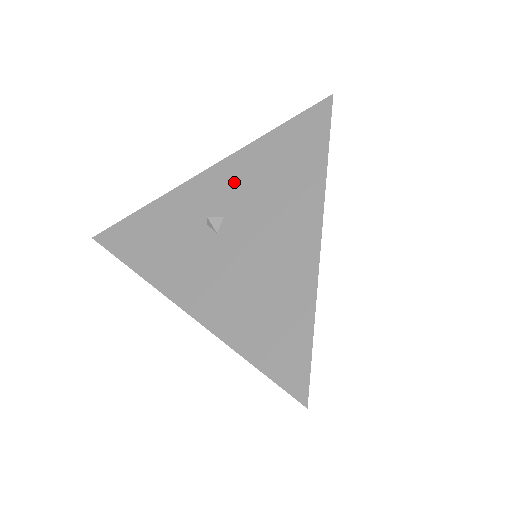
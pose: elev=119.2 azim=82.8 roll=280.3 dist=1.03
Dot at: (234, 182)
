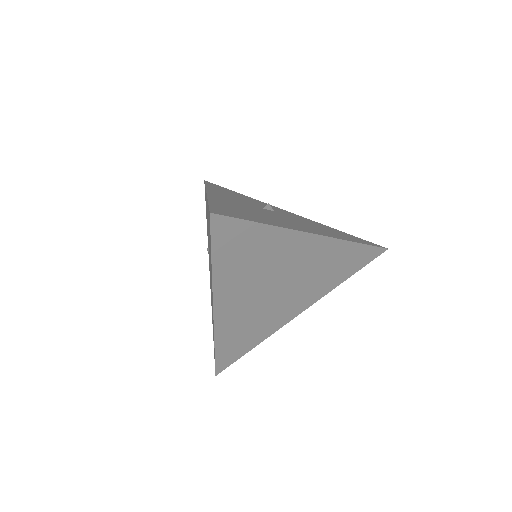
Dot at: (297, 217)
